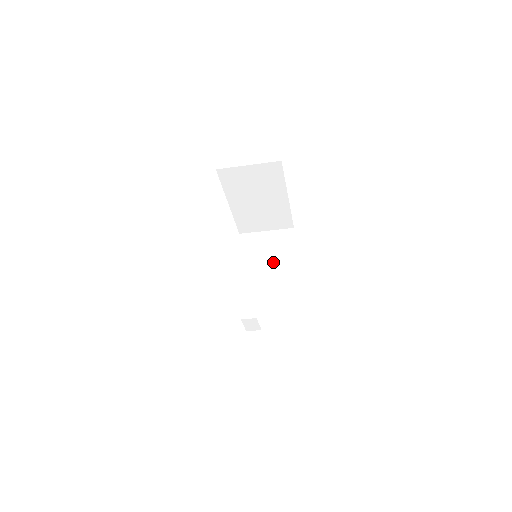
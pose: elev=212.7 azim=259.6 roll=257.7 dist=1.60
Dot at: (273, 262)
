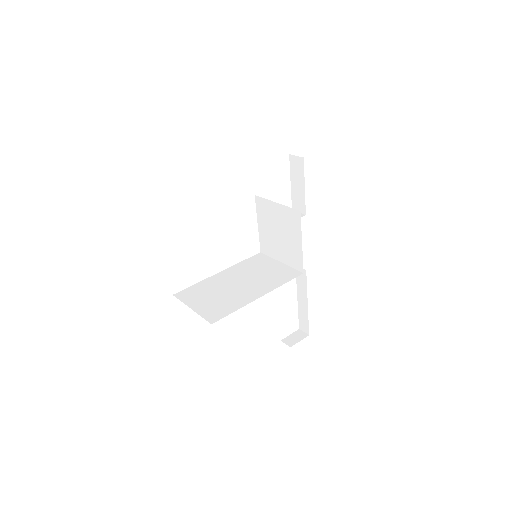
Dot at: (284, 246)
